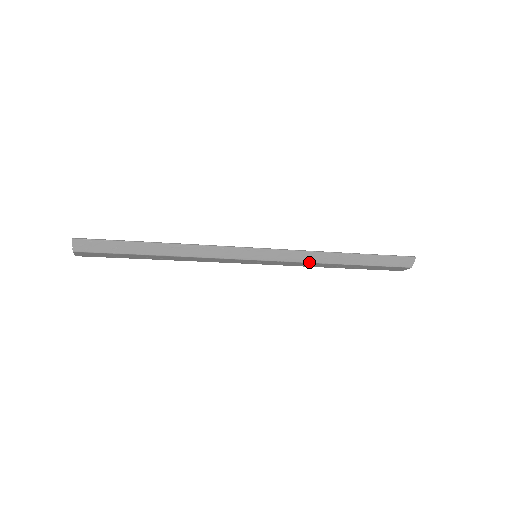
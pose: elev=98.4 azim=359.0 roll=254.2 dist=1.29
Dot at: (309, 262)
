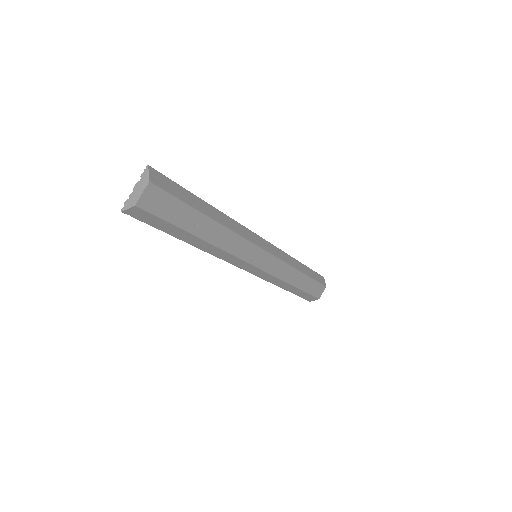
Dot at: (287, 263)
